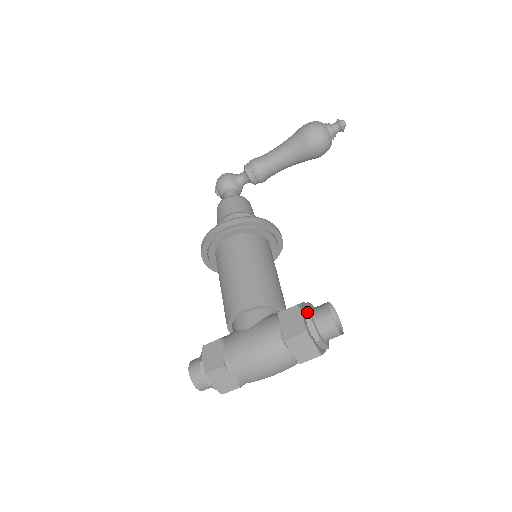
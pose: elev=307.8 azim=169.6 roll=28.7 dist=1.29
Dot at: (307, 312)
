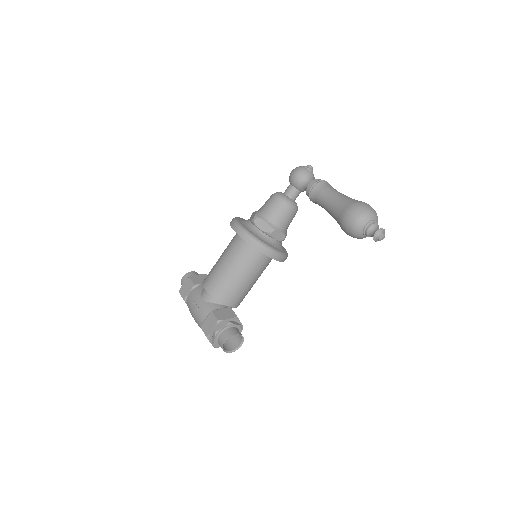
Dot at: (218, 329)
